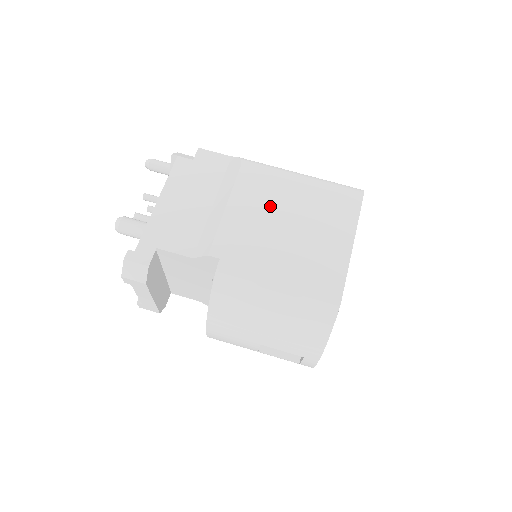
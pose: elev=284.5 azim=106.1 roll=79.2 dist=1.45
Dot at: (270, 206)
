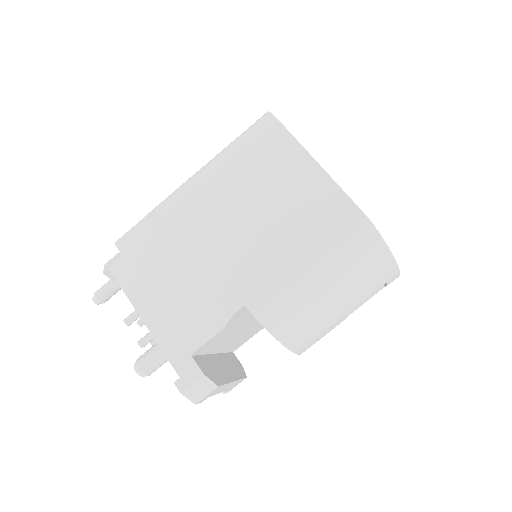
Dot at: (224, 218)
